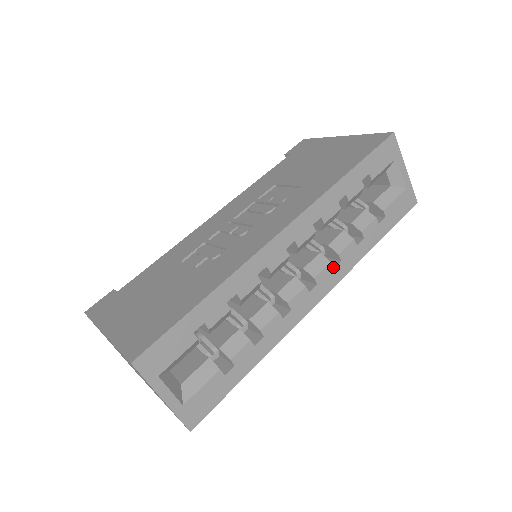
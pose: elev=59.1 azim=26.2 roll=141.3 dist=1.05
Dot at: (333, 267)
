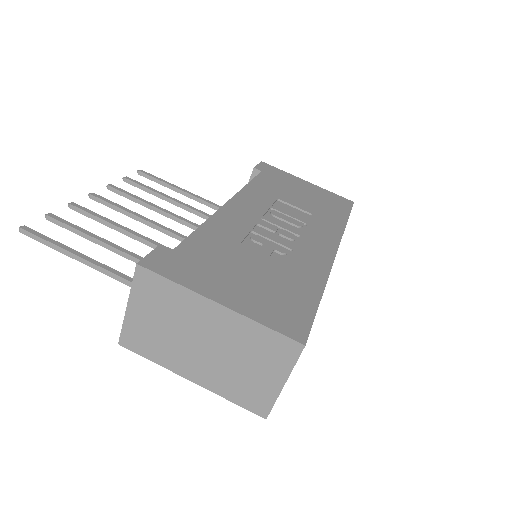
Dot at: occluded
